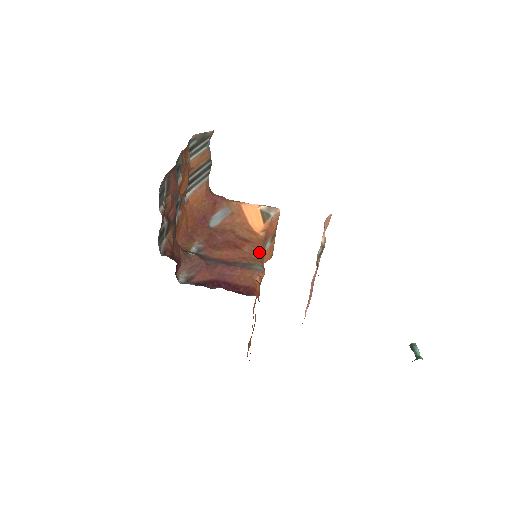
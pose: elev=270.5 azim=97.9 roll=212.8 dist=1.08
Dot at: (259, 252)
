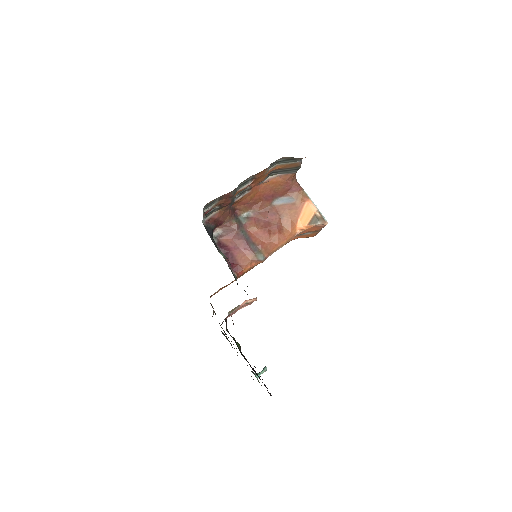
Dot at: (277, 245)
